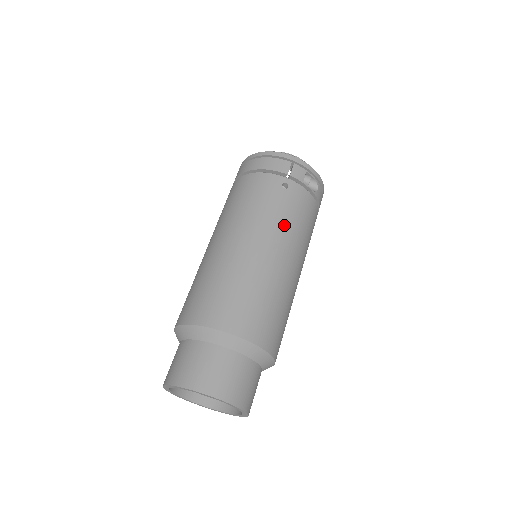
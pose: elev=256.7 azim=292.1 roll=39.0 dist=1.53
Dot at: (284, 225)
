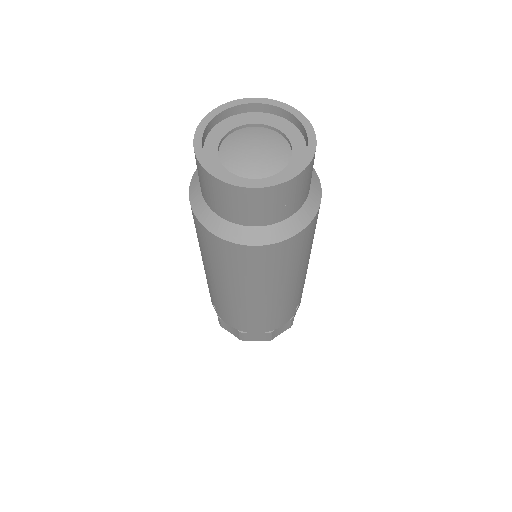
Dot at: occluded
